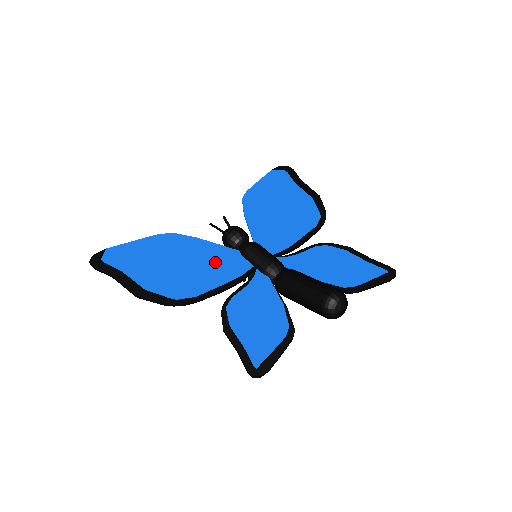
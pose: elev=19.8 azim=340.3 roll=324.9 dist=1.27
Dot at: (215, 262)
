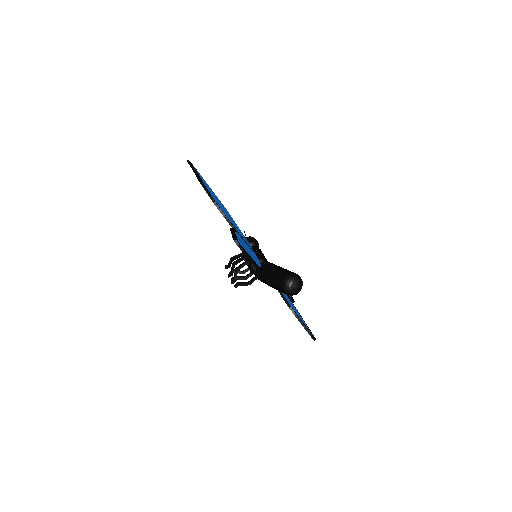
Dot at: (239, 230)
